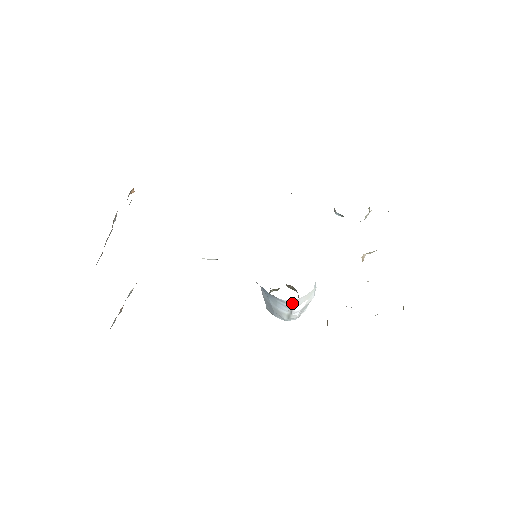
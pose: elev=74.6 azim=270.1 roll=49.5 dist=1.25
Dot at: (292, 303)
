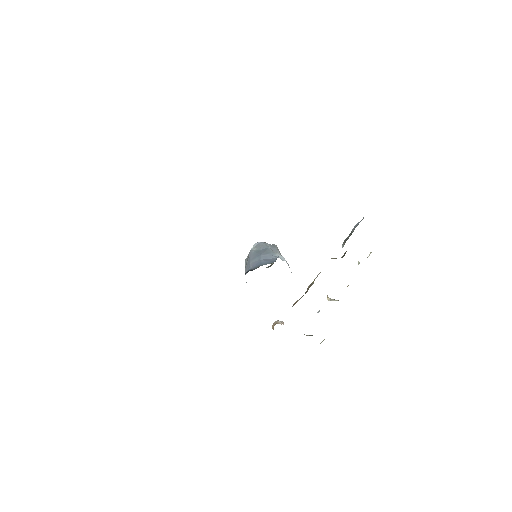
Dot at: occluded
